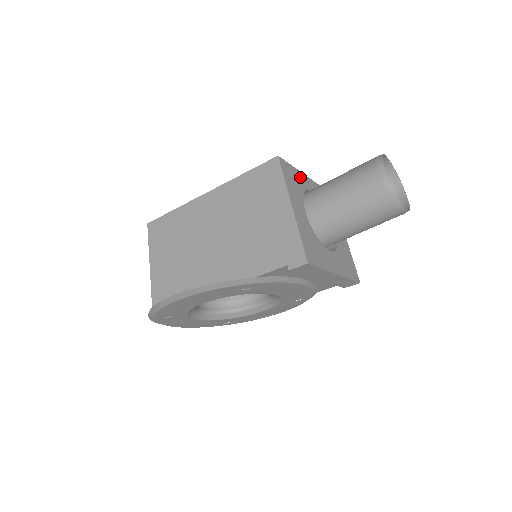
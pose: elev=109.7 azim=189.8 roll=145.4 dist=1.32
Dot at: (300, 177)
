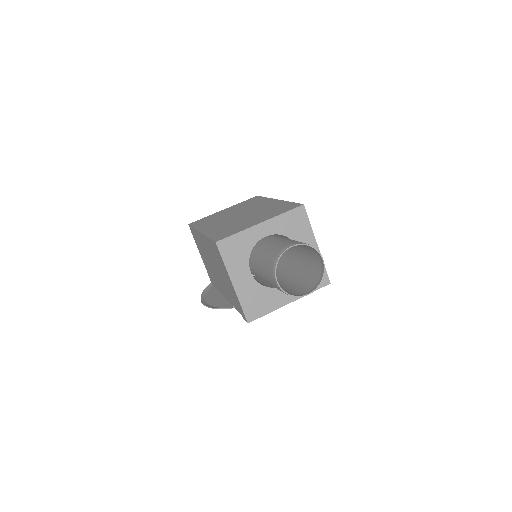
Dot at: (247, 236)
